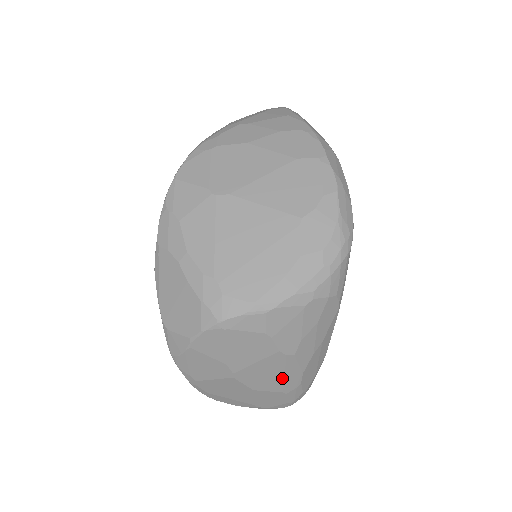
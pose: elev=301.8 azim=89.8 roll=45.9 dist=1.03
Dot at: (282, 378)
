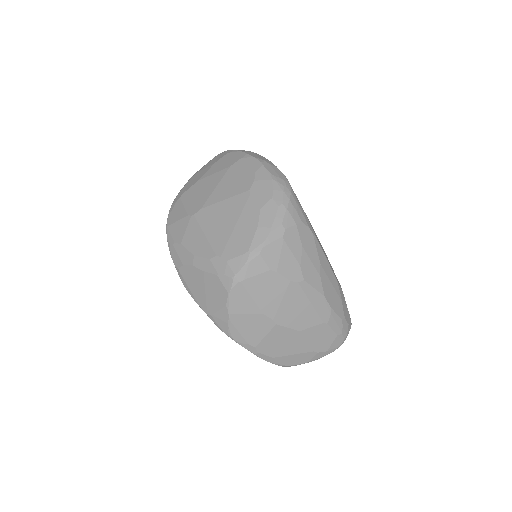
Dot at: (312, 308)
